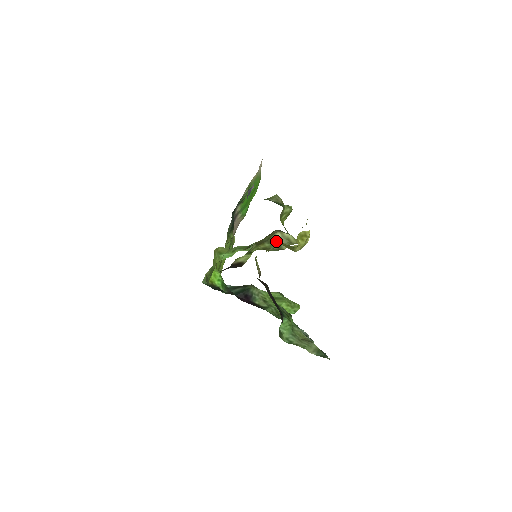
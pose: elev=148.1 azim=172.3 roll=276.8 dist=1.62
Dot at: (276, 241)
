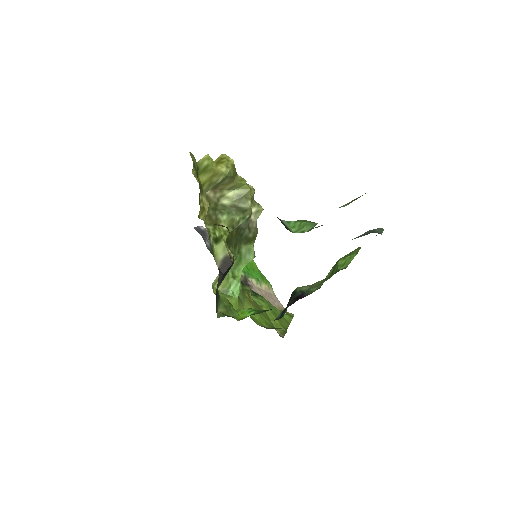
Dot at: (229, 208)
